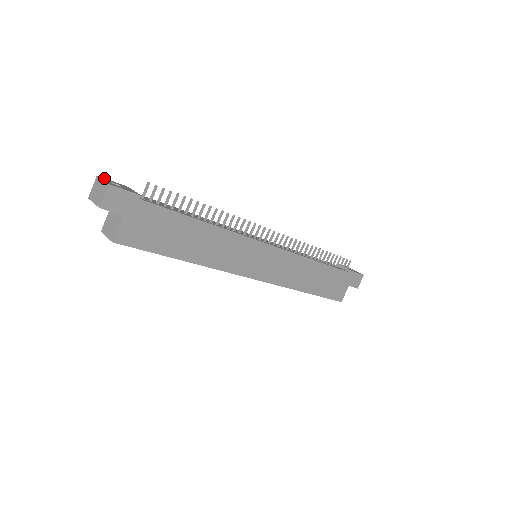
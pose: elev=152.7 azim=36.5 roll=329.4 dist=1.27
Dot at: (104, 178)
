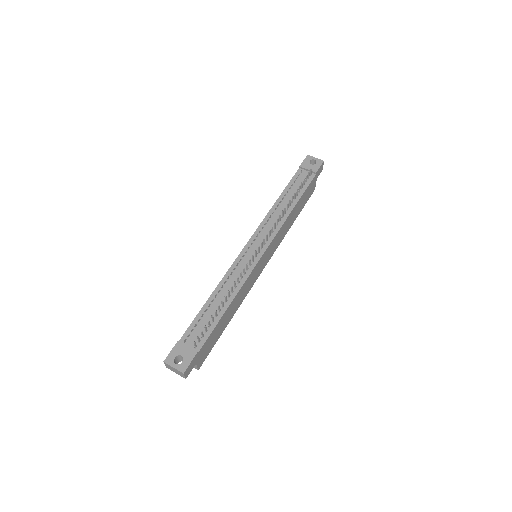
Dot at: (167, 358)
